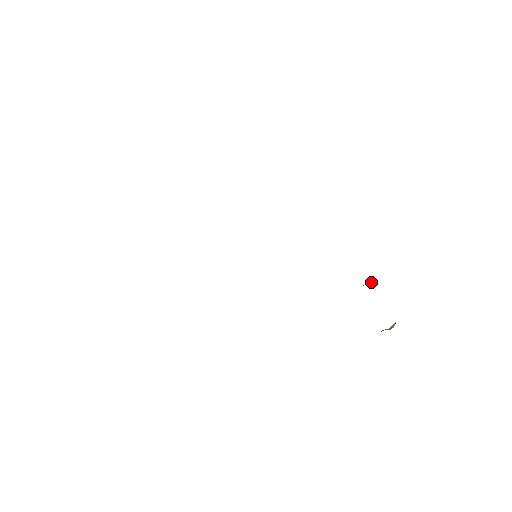
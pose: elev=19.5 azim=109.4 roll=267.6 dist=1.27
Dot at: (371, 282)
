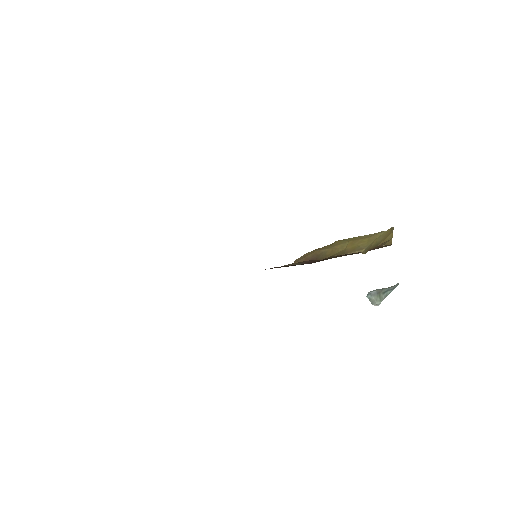
Dot at: (361, 250)
